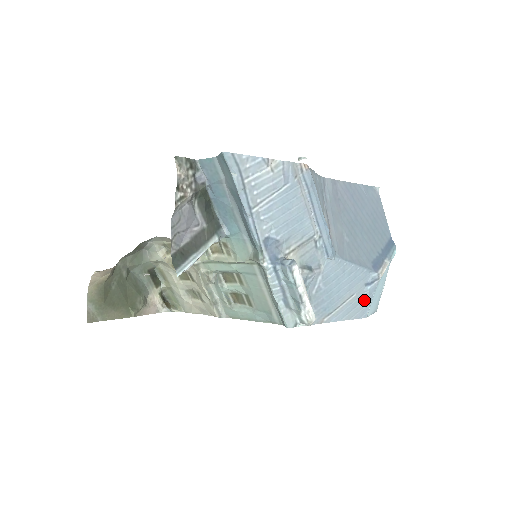
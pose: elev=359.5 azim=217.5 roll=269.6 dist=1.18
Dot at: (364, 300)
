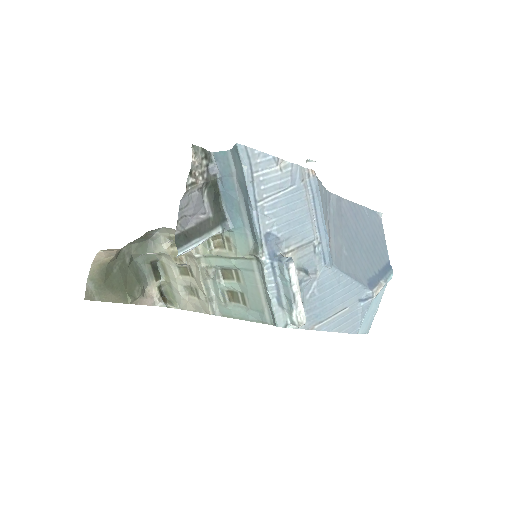
Dot at: (356, 316)
